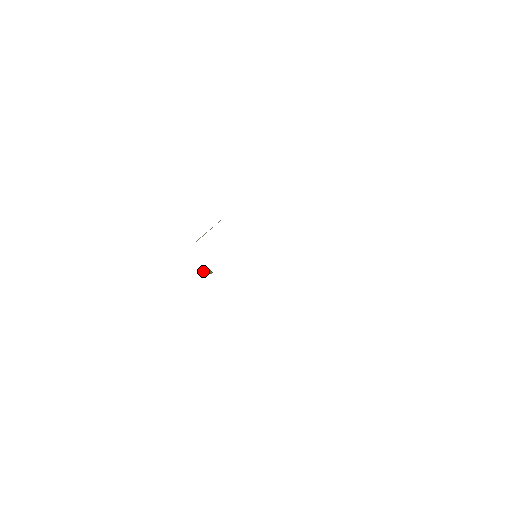
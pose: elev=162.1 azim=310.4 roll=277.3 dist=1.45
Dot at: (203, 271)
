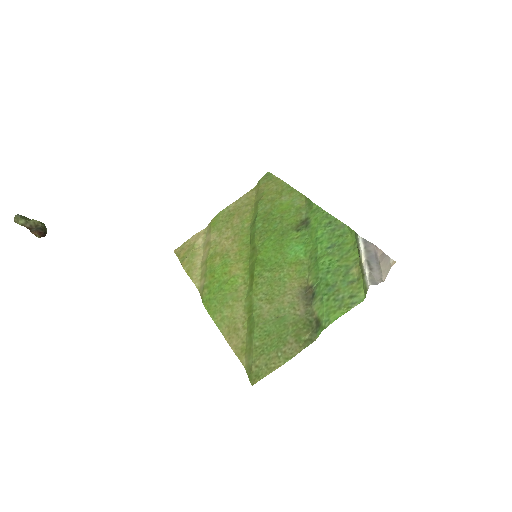
Dot at: (30, 224)
